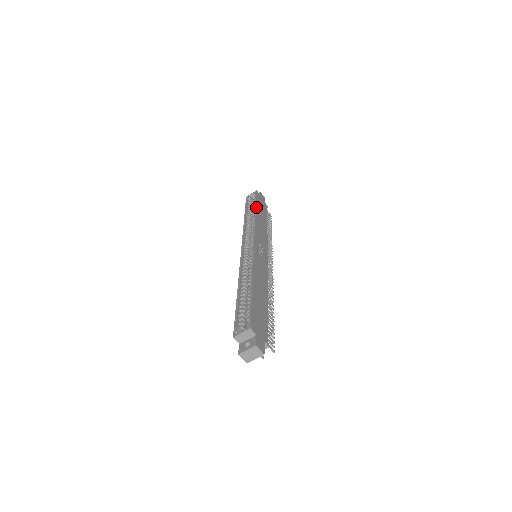
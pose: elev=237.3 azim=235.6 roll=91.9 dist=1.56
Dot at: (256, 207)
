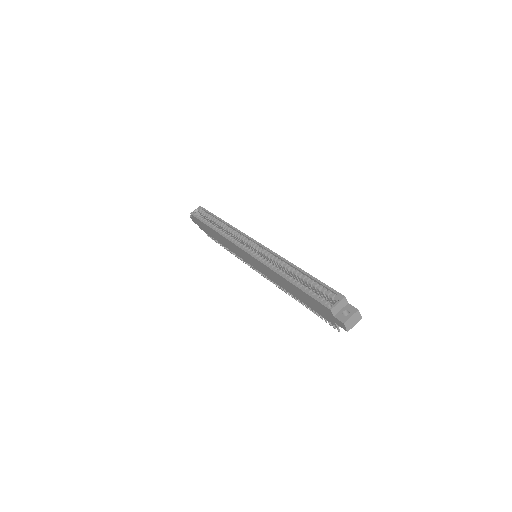
Dot at: (218, 217)
